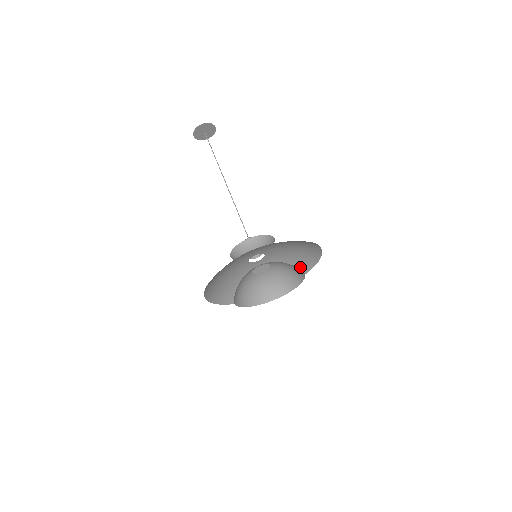
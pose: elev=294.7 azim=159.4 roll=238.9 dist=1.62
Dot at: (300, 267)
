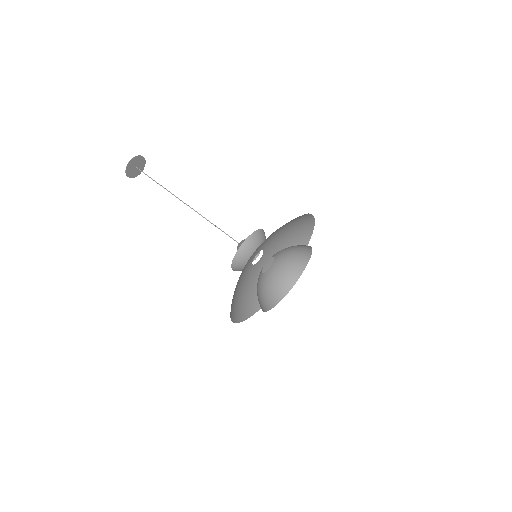
Dot at: occluded
